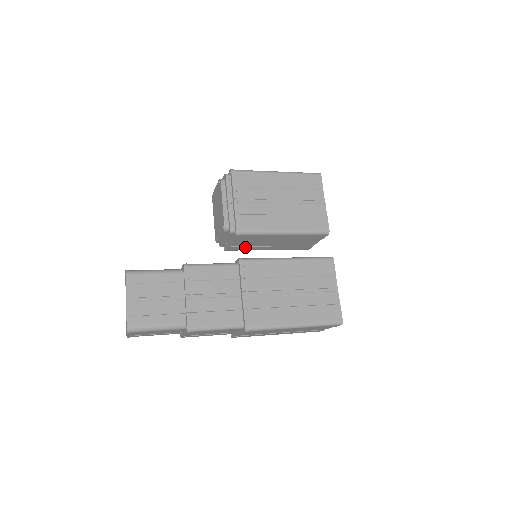
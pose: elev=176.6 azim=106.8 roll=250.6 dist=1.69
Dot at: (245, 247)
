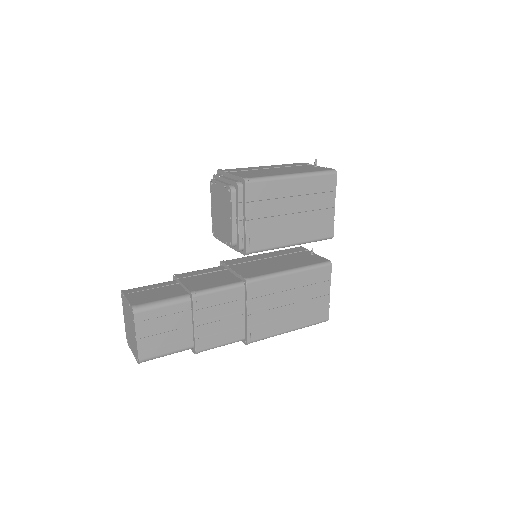
Dot at: occluded
